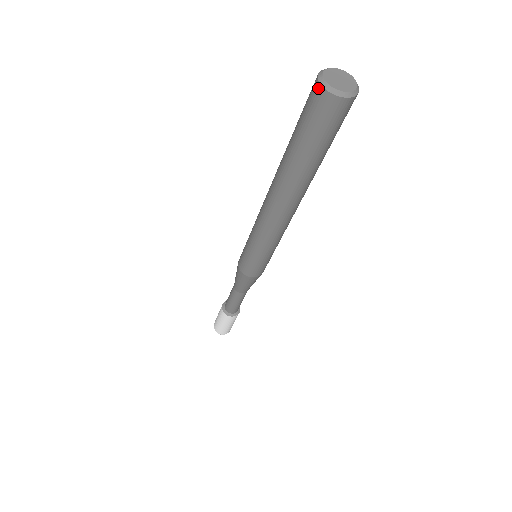
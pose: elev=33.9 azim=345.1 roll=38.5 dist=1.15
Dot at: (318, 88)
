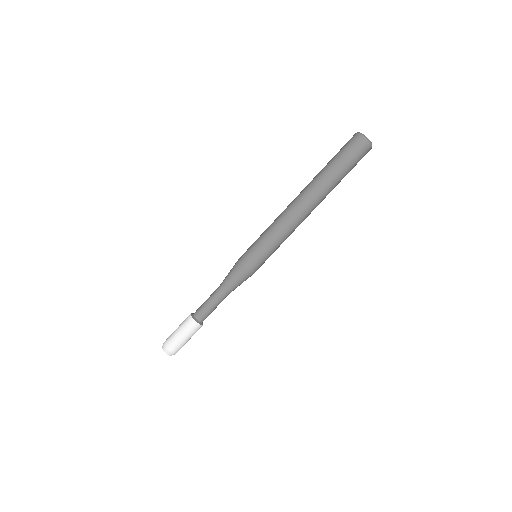
Dot at: occluded
